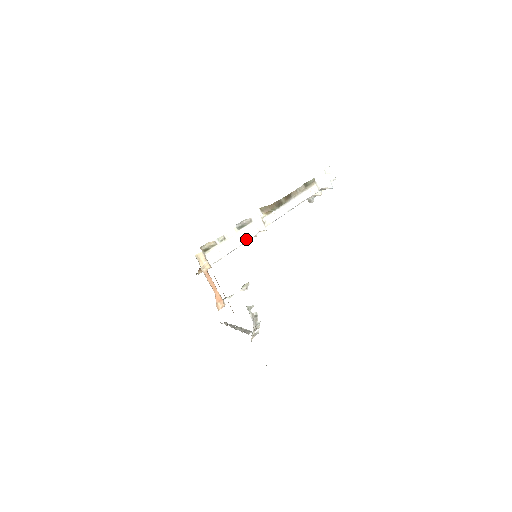
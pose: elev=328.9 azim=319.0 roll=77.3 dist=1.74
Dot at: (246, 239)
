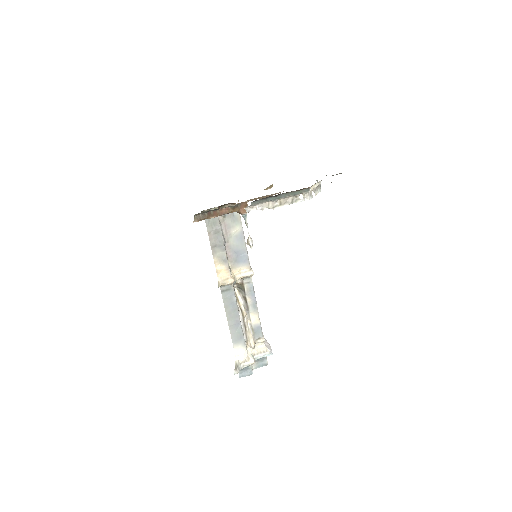
Dot at: (247, 252)
